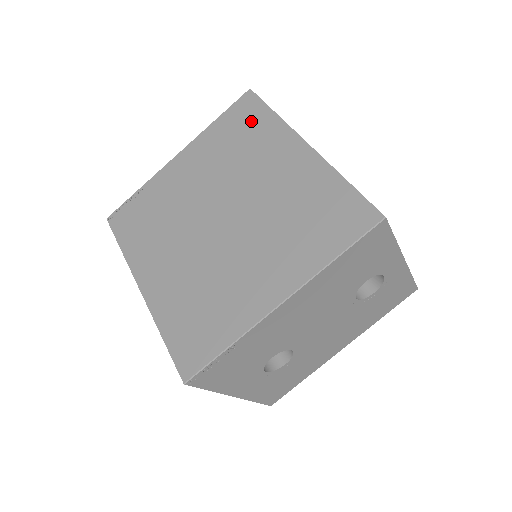
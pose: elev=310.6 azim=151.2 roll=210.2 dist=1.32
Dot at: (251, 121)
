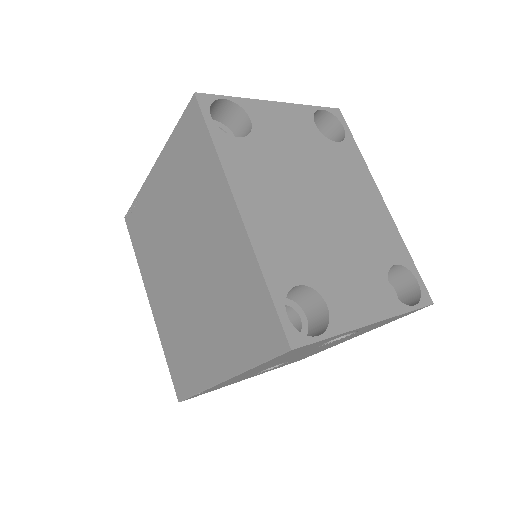
Dot at: (197, 149)
